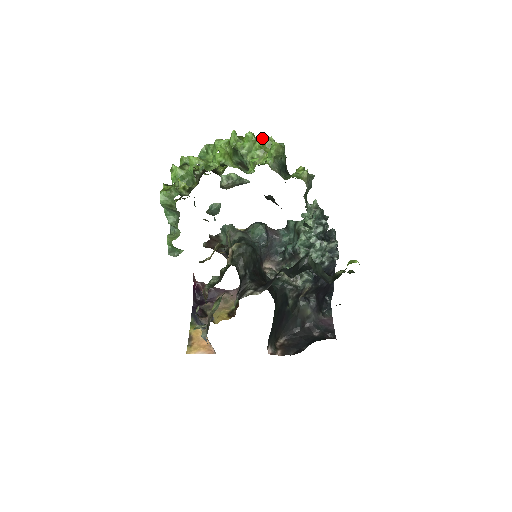
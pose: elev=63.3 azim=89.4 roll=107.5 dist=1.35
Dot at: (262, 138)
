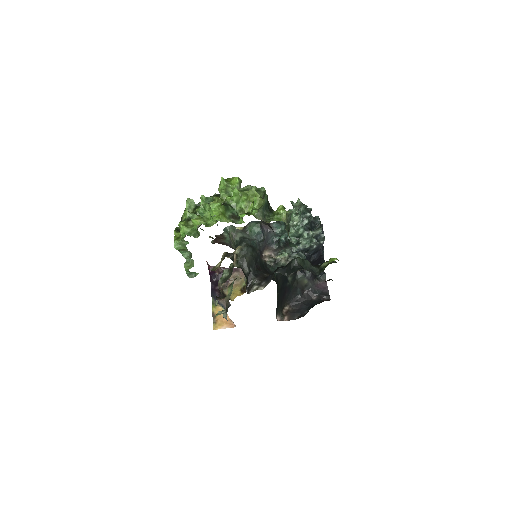
Dot at: (246, 188)
